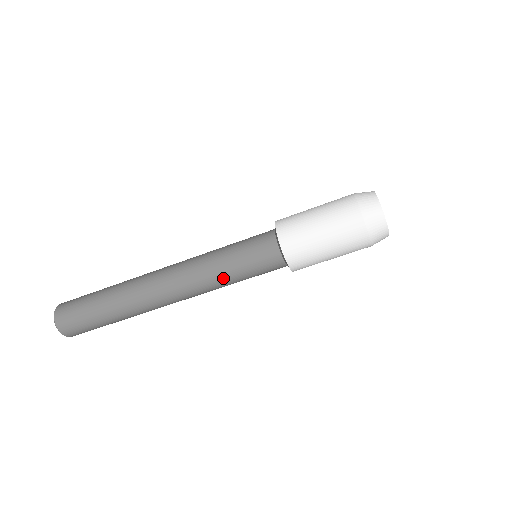
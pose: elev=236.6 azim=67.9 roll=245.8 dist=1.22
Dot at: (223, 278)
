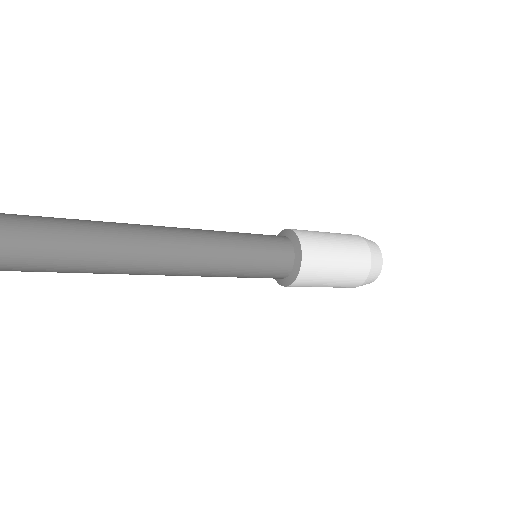
Dot at: (220, 276)
